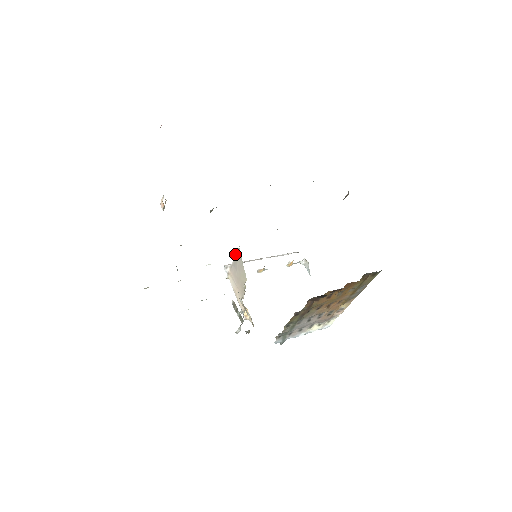
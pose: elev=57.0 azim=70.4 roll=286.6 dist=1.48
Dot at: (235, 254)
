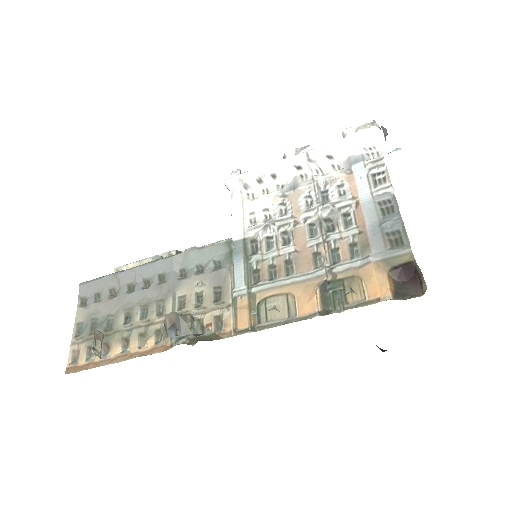
Dot at: occluded
